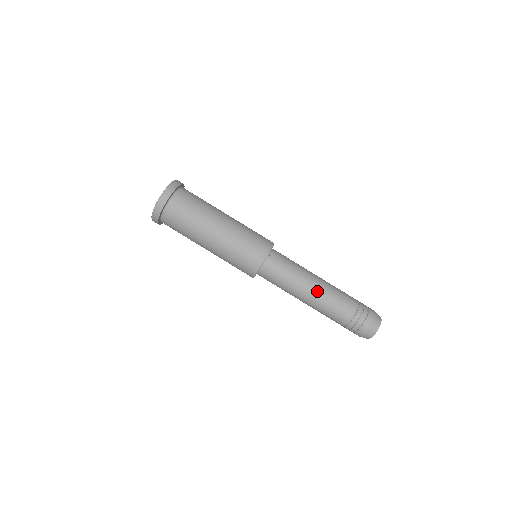
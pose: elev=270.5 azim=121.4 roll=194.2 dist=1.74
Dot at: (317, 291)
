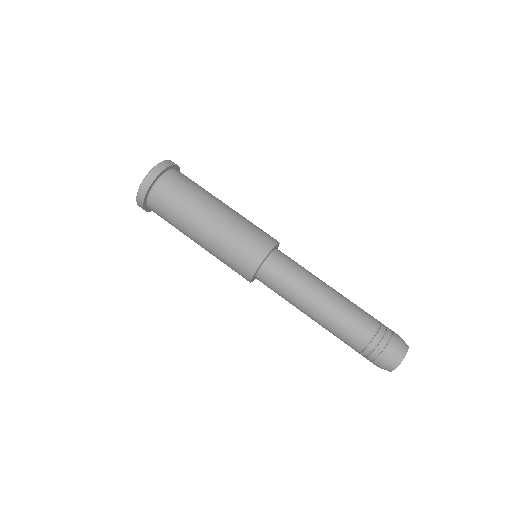
Dot at: (328, 301)
